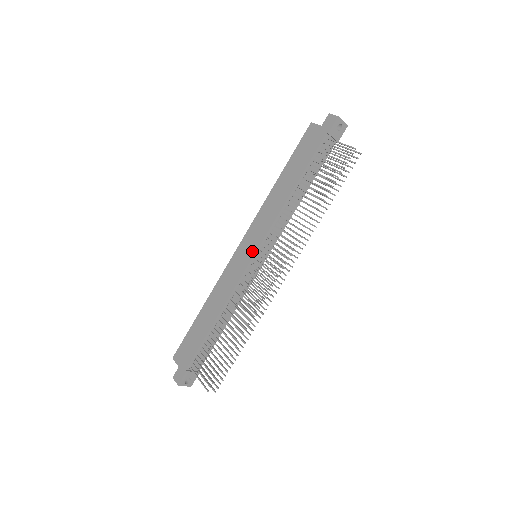
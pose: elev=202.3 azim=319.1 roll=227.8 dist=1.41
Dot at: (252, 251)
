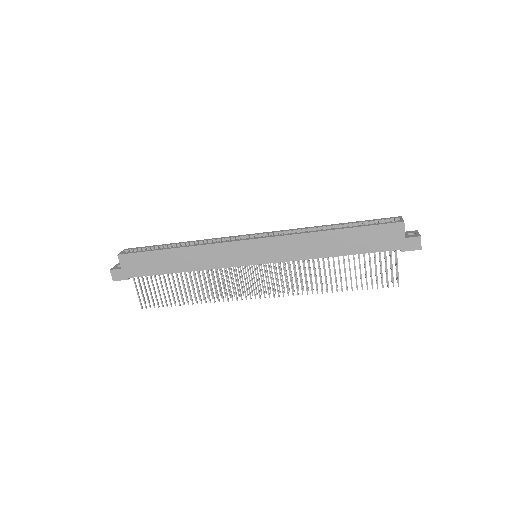
Dot at: (258, 260)
